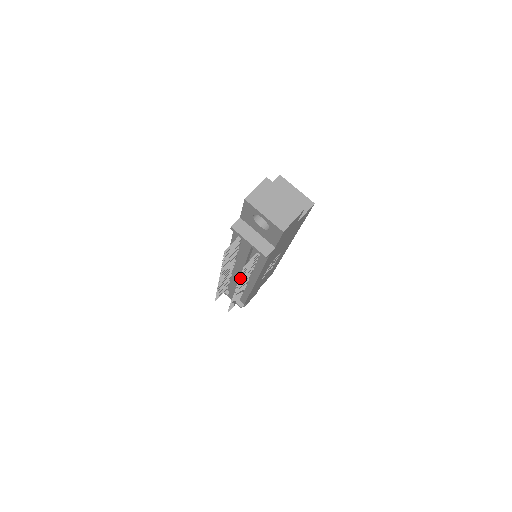
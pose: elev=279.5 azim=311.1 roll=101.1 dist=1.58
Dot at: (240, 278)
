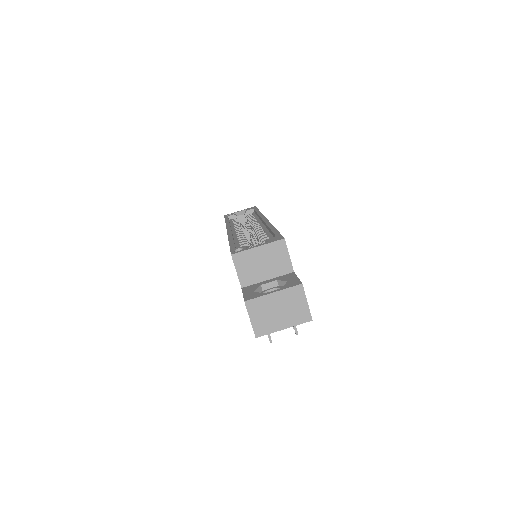
Dot at: occluded
